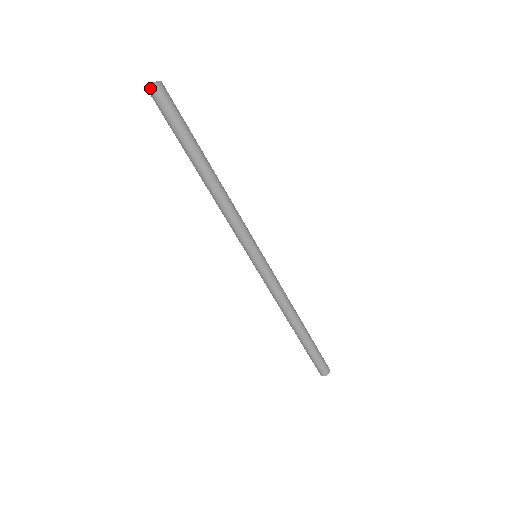
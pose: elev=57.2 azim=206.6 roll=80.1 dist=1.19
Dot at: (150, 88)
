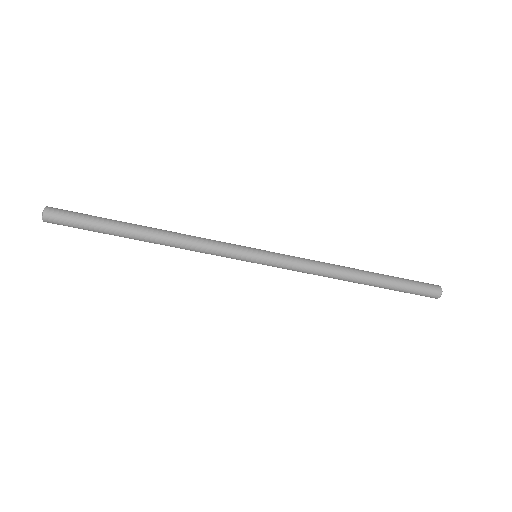
Dot at: (45, 221)
